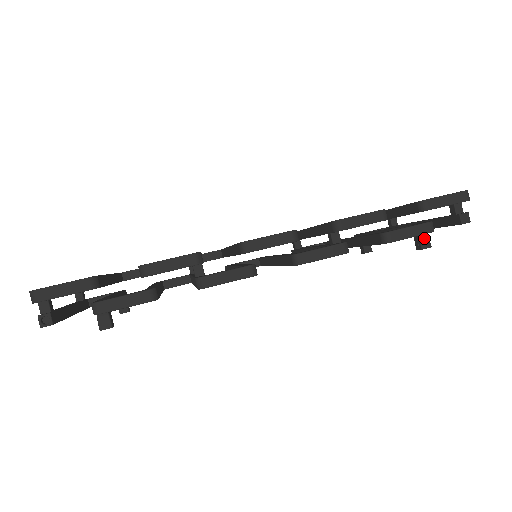
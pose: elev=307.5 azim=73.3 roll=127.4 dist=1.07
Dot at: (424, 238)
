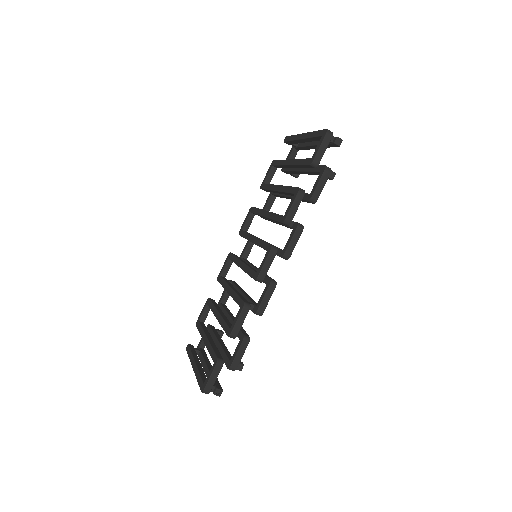
Dot at: occluded
